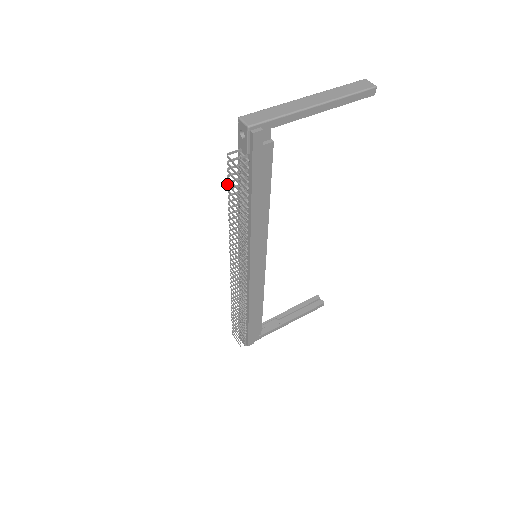
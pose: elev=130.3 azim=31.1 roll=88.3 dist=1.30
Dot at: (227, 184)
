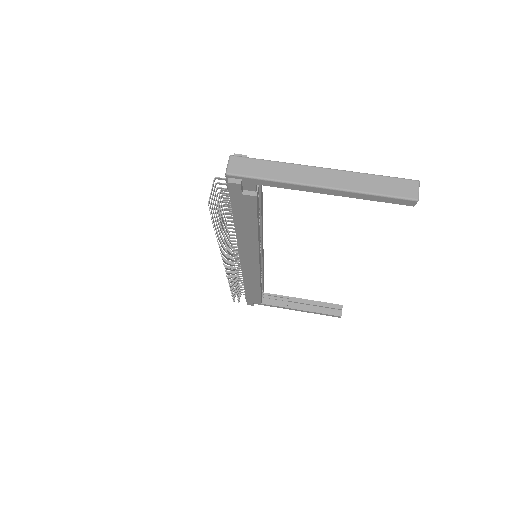
Dot at: occluded
